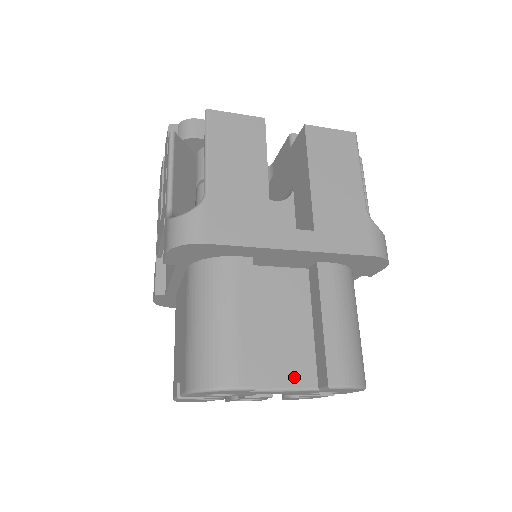
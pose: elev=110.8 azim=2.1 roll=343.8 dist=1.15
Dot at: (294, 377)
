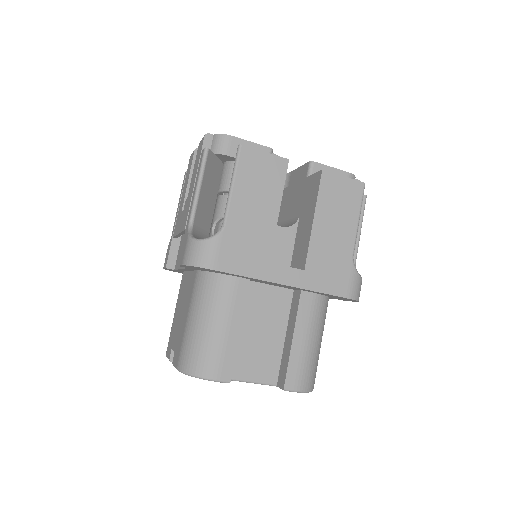
Dot at: (261, 374)
